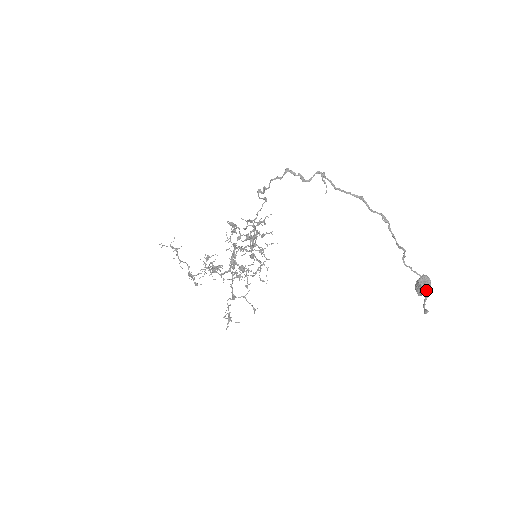
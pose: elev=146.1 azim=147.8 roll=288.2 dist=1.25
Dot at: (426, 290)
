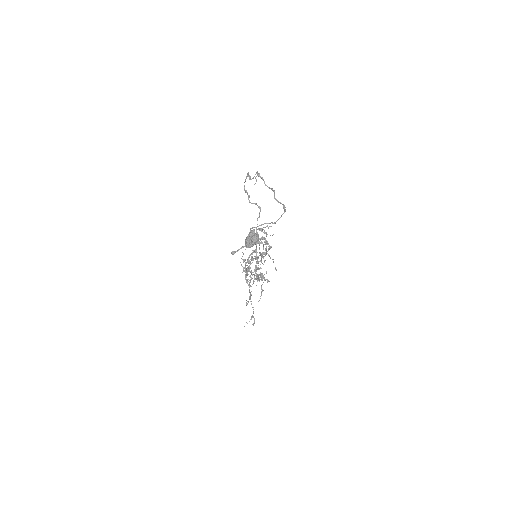
Dot at: (247, 241)
